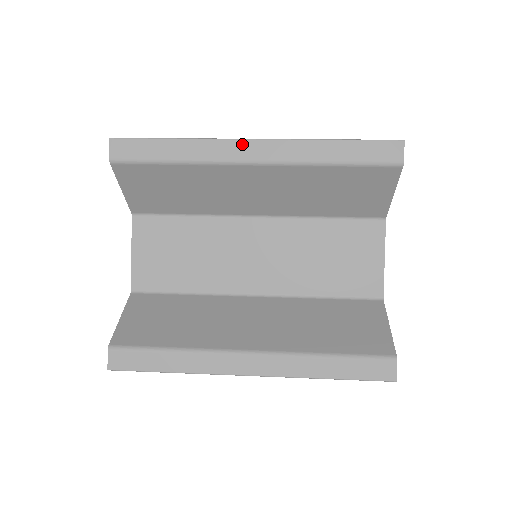
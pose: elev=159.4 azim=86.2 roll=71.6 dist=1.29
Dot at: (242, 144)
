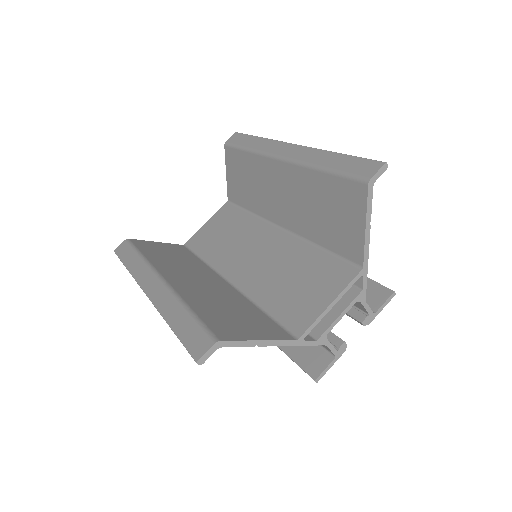
Dot at: (285, 145)
